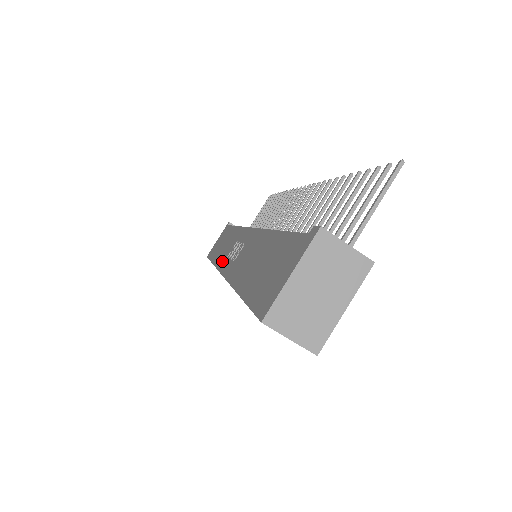
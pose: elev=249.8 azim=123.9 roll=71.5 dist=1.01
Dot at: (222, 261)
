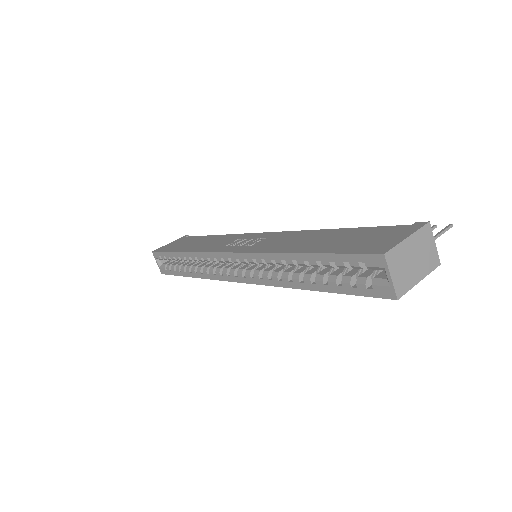
Dot at: (215, 248)
